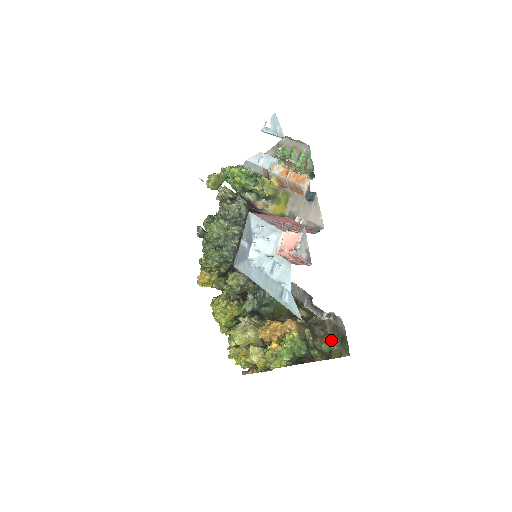
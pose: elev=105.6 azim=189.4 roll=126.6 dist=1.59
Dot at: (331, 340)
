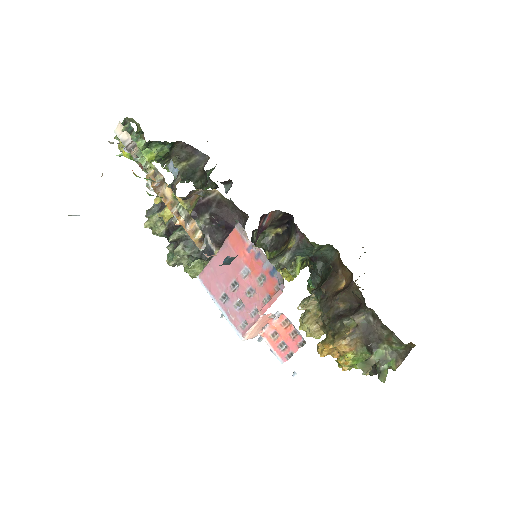
Dot at: (399, 341)
